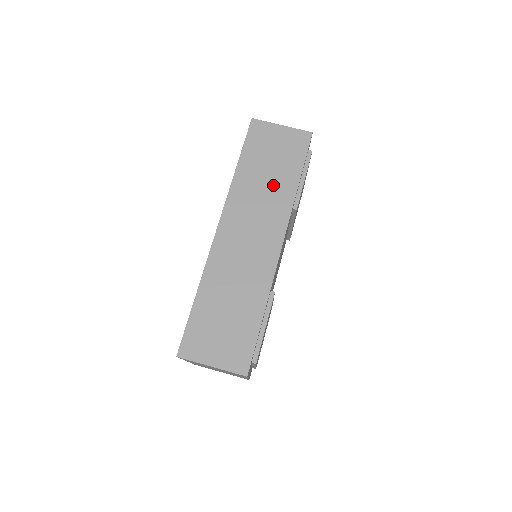
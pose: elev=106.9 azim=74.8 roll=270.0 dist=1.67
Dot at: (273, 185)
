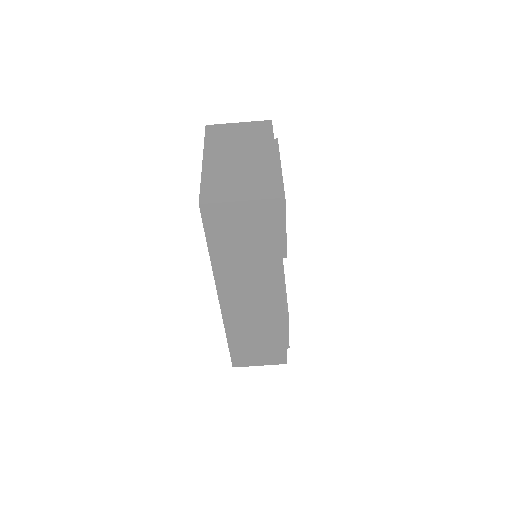
Dot at: (256, 260)
